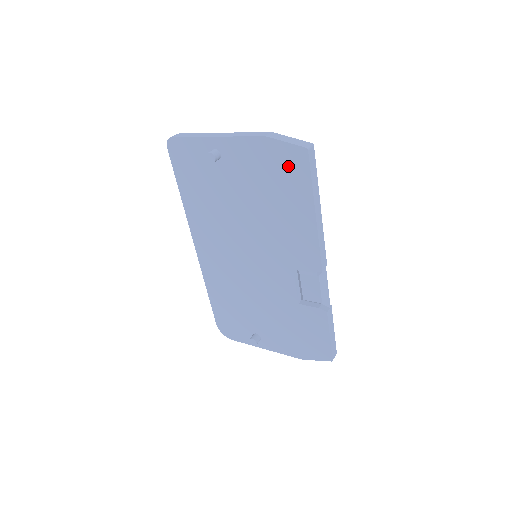
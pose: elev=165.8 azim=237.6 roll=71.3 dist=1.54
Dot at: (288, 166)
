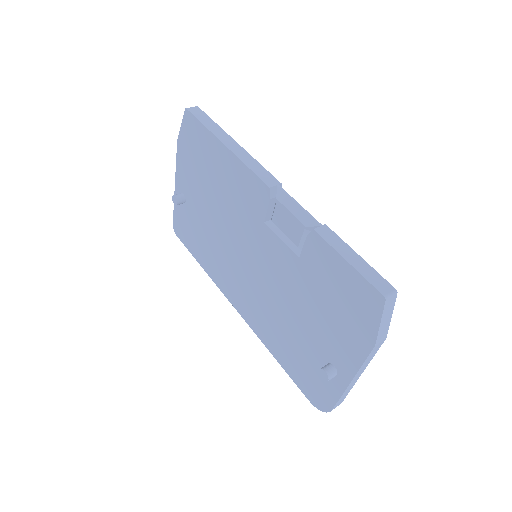
Dot at: (193, 138)
